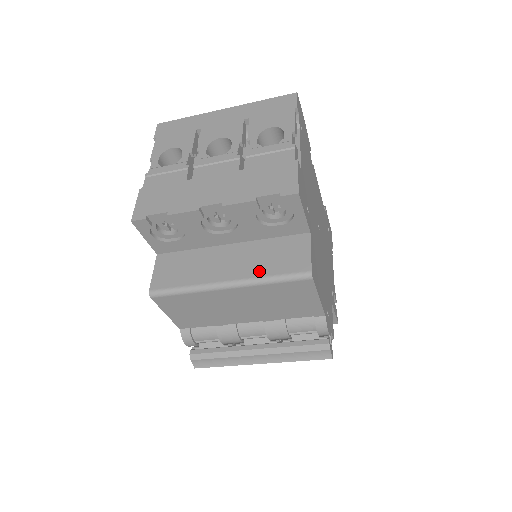
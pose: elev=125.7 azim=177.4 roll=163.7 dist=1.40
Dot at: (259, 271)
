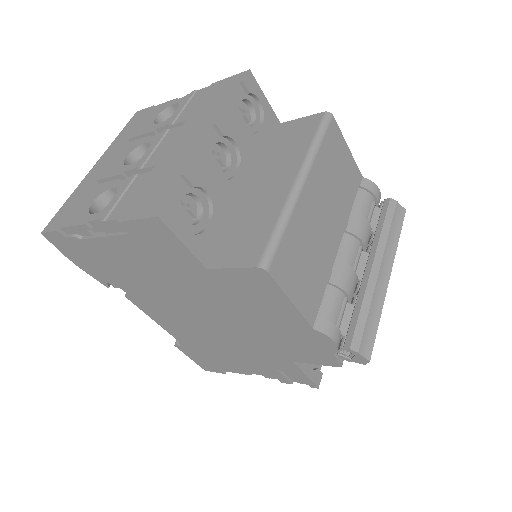
Dot at: (300, 152)
